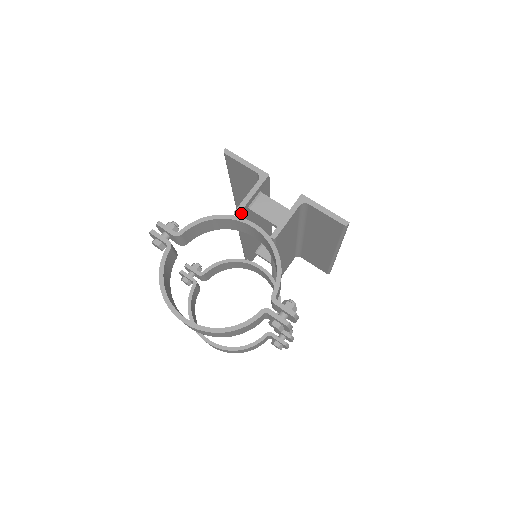
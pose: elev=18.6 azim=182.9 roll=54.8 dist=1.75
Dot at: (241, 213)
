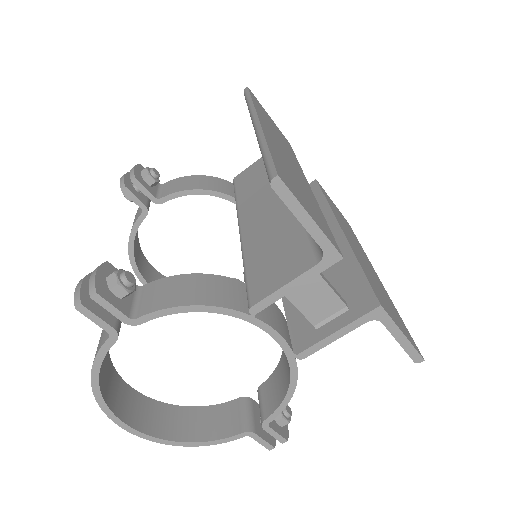
Dot at: occluded
